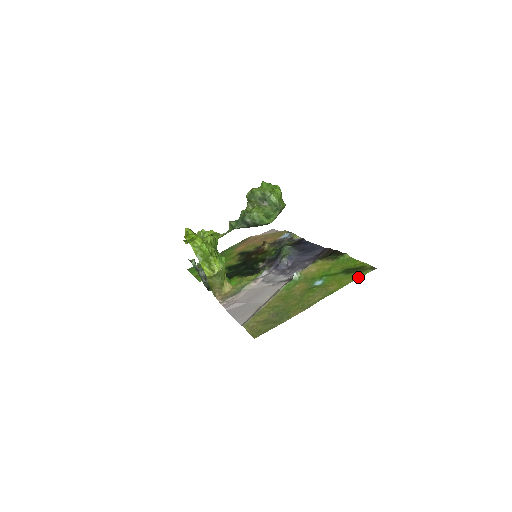
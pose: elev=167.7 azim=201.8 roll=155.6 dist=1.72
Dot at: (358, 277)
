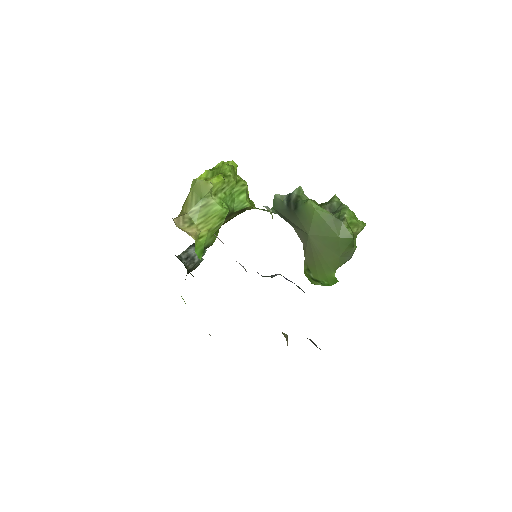
Dot at: occluded
